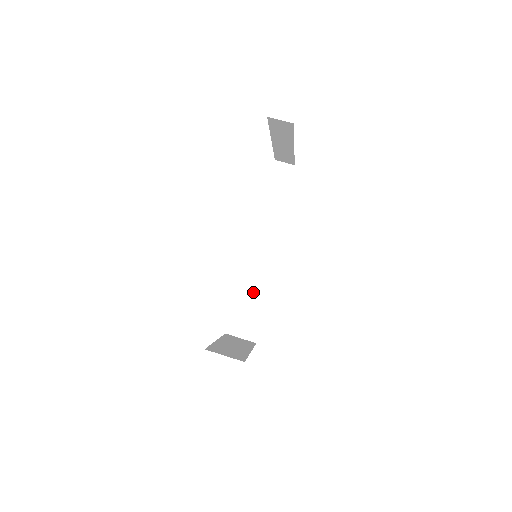
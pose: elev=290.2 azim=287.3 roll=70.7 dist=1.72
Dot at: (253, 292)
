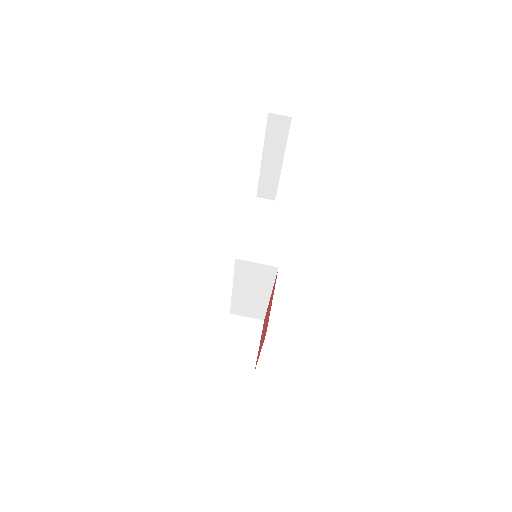
Dot at: (245, 318)
